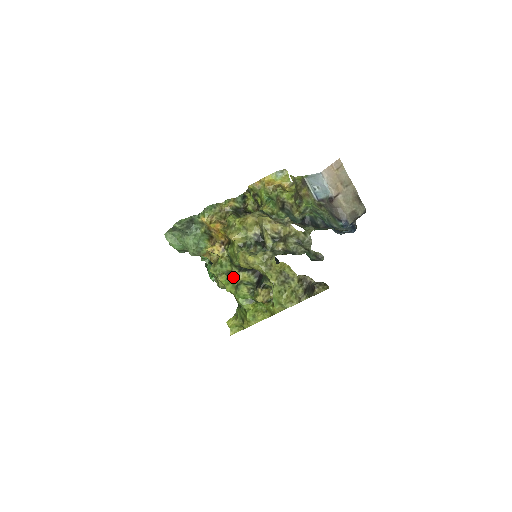
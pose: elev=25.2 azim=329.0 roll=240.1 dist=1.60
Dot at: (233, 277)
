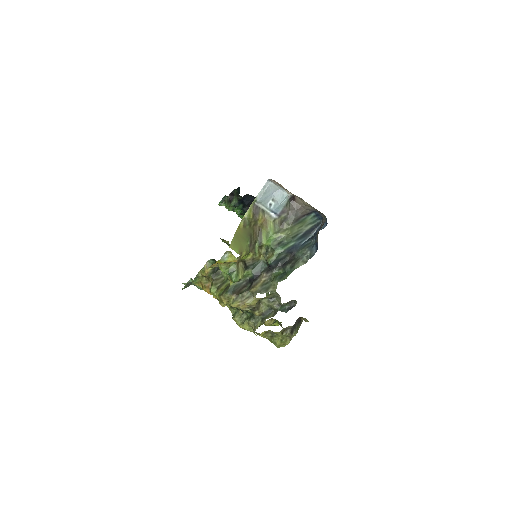
Dot at: occluded
